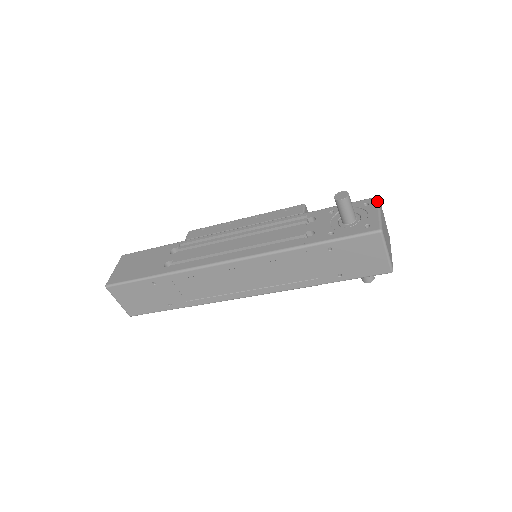
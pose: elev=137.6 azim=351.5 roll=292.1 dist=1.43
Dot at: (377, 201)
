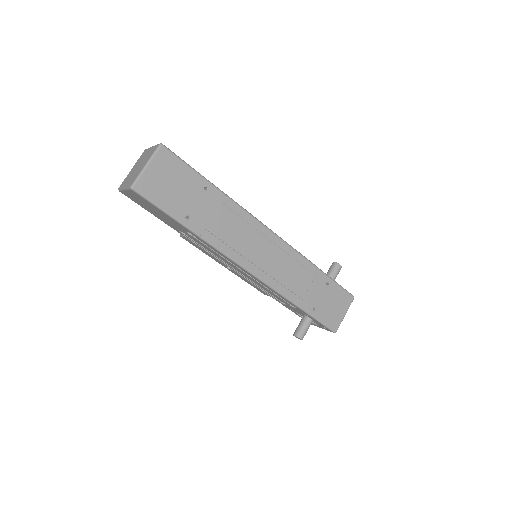
Dot at: occluded
